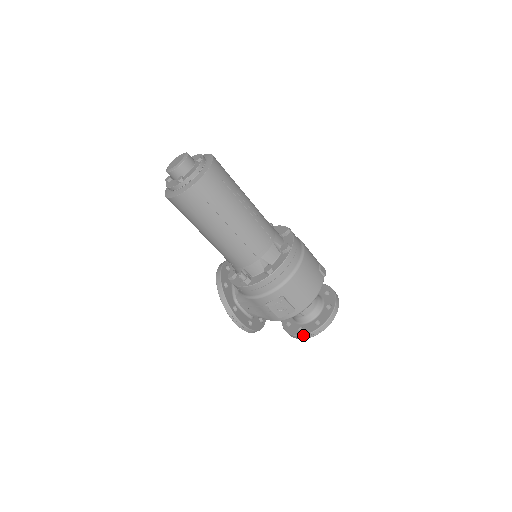
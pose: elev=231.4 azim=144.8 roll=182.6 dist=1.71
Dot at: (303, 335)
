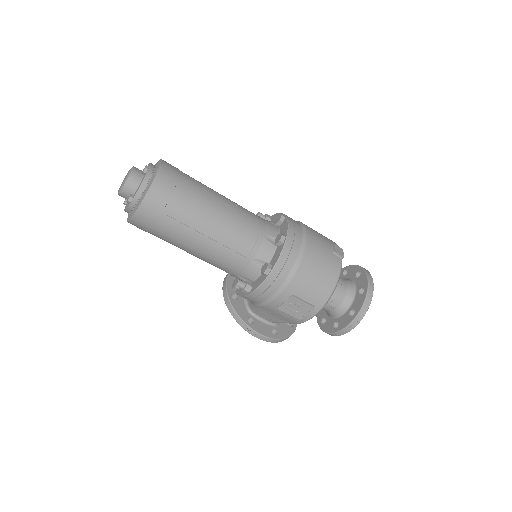
Dot at: (339, 331)
